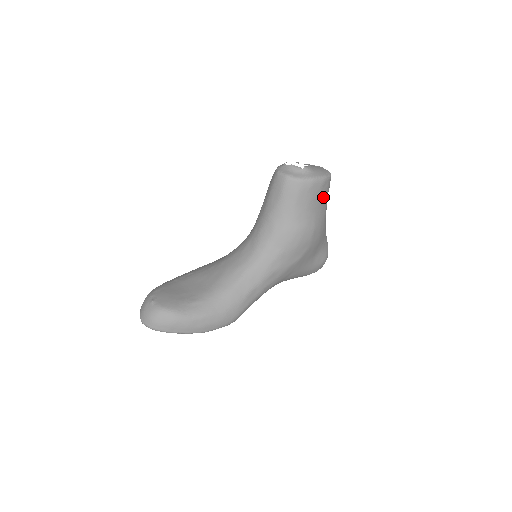
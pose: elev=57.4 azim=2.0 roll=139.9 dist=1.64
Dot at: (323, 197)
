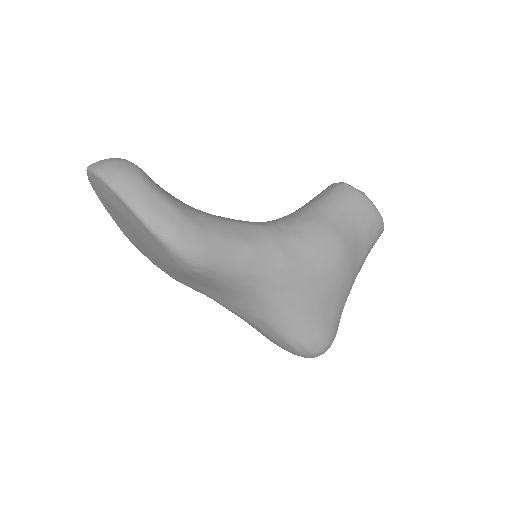
Dot at: (369, 235)
